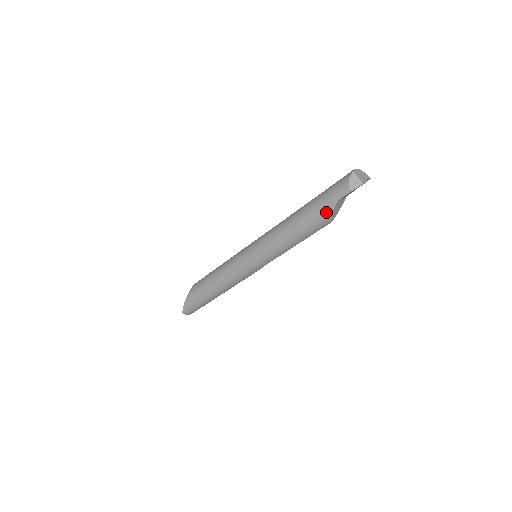
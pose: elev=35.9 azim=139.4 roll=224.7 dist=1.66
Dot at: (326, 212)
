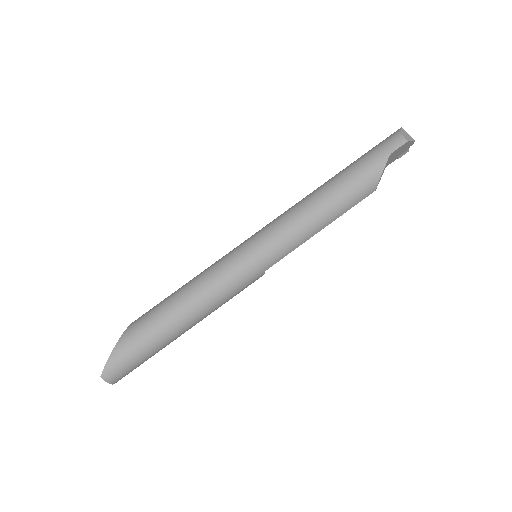
Dot at: (375, 170)
